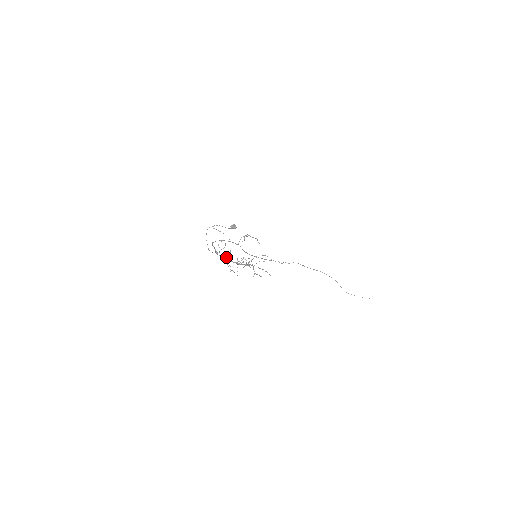
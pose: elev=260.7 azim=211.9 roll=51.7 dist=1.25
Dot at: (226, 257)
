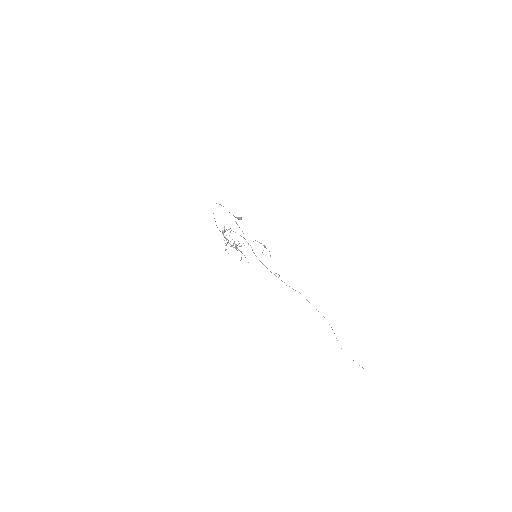
Dot at: occluded
